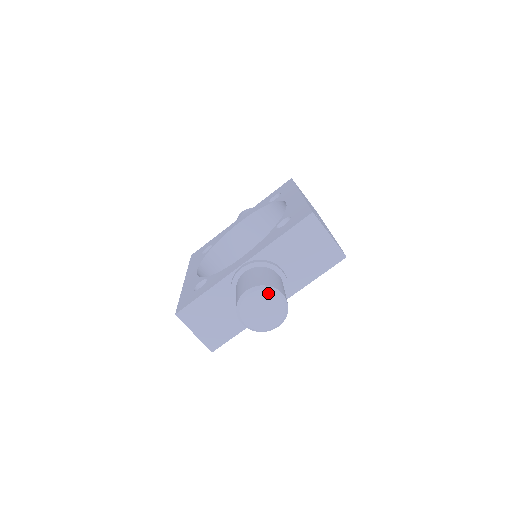
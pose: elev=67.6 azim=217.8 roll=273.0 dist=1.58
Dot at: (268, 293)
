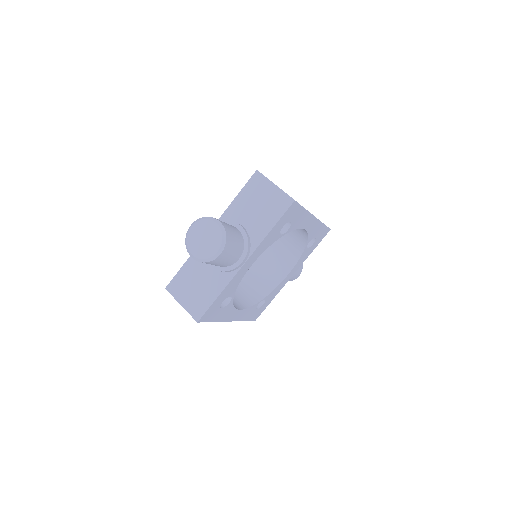
Dot at: (206, 221)
